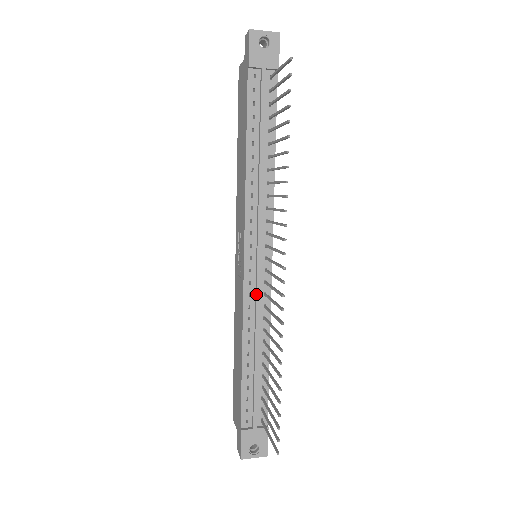
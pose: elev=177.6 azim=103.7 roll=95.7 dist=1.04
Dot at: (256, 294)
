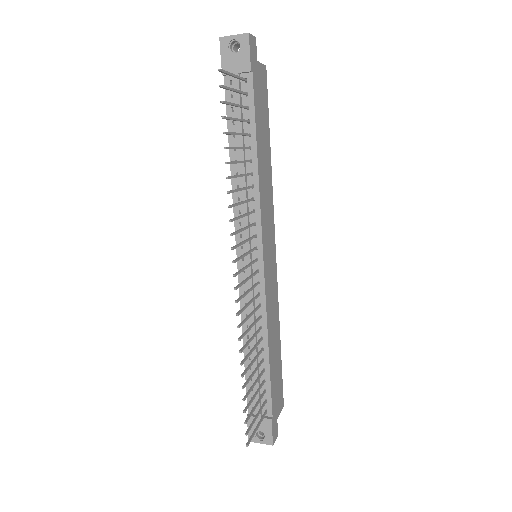
Dot at: (249, 293)
